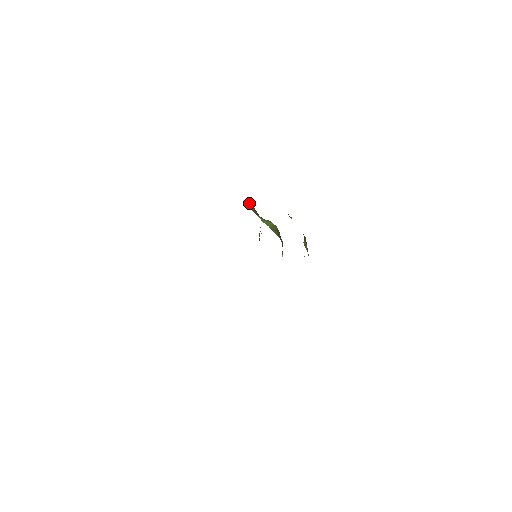
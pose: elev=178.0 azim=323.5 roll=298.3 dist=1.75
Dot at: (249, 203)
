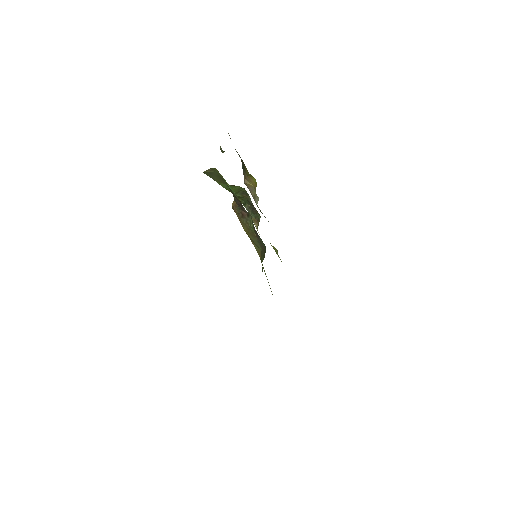
Dot at: (211, 171)
